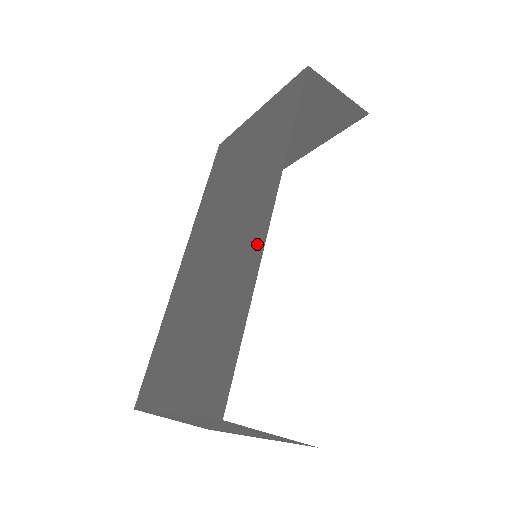
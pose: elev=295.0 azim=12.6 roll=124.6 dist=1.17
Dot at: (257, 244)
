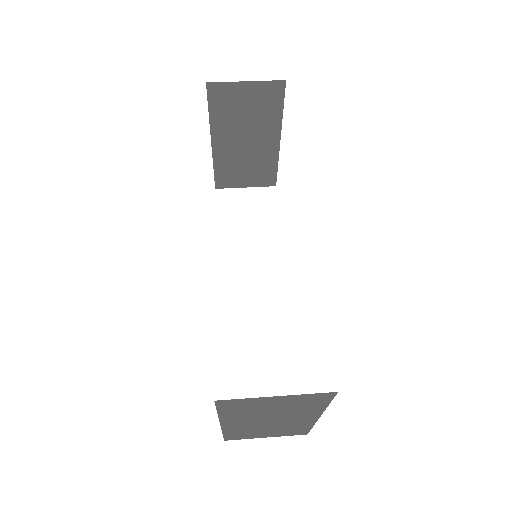
Dot at: occluded
